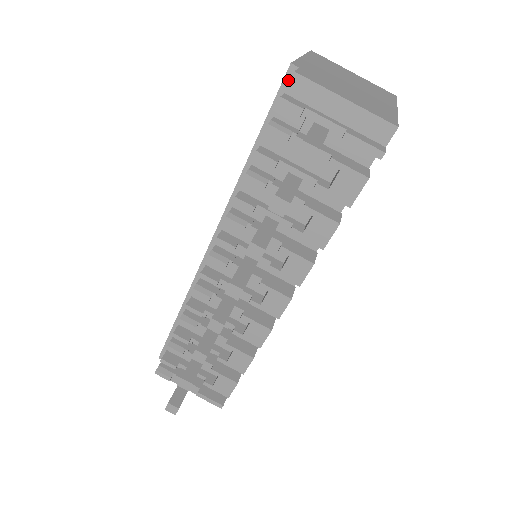
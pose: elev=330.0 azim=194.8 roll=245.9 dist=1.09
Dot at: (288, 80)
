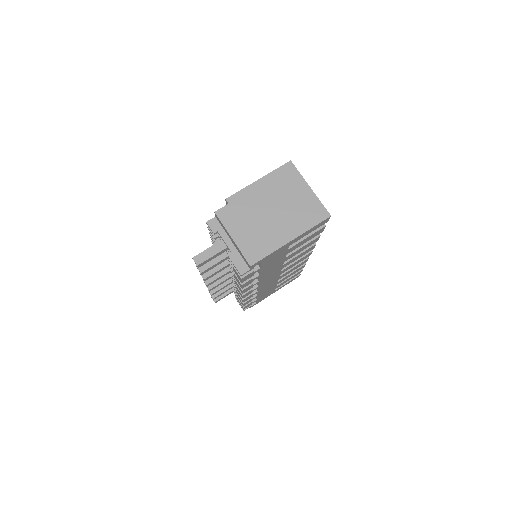
Dot at: occluded
